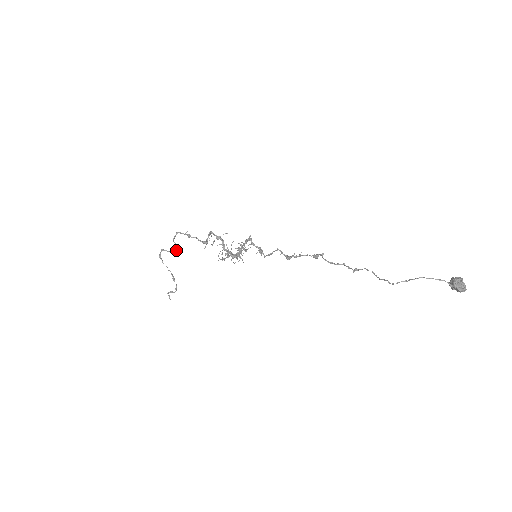
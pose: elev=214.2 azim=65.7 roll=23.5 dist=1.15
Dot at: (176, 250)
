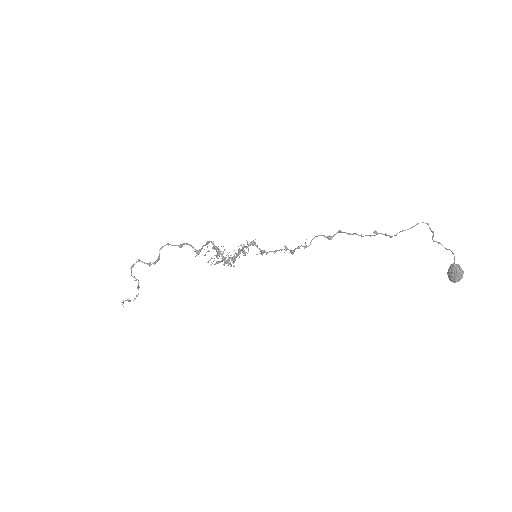
Dot at: (156, 261)
